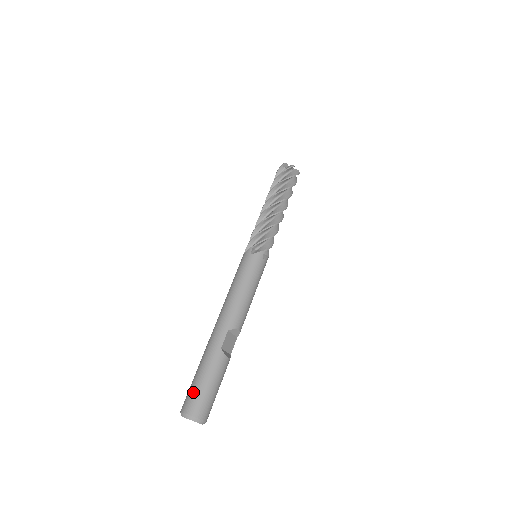
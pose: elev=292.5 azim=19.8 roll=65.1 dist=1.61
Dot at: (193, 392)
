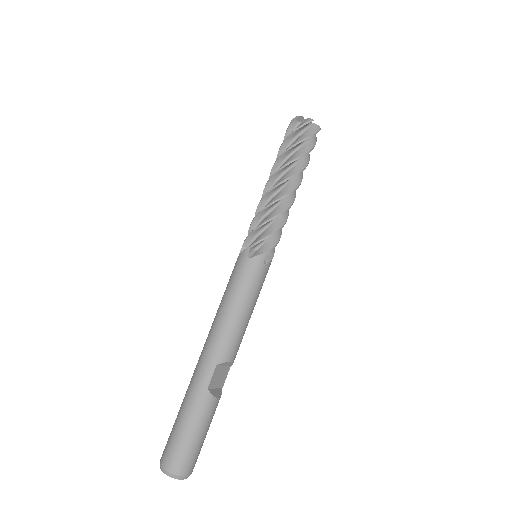
Dot at: (173, 443)
